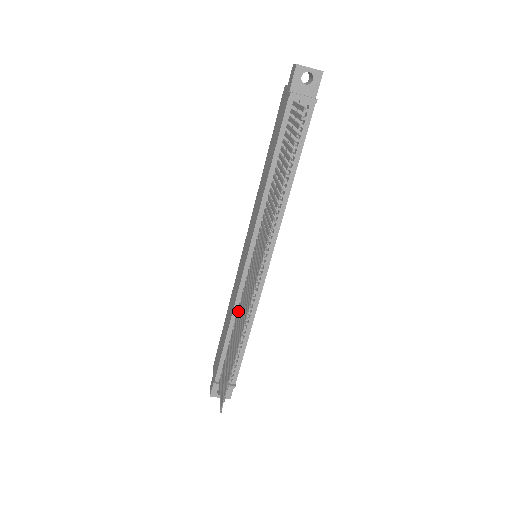
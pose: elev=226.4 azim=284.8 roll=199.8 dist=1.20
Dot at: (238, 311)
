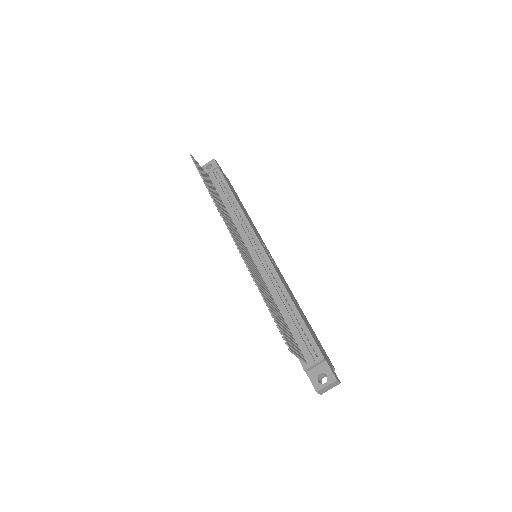
Dot at: occluded
